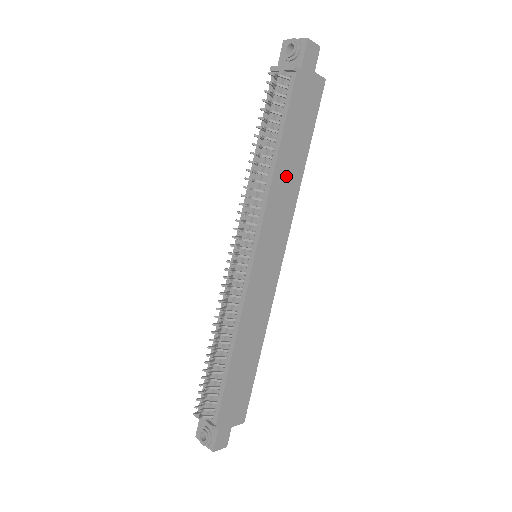
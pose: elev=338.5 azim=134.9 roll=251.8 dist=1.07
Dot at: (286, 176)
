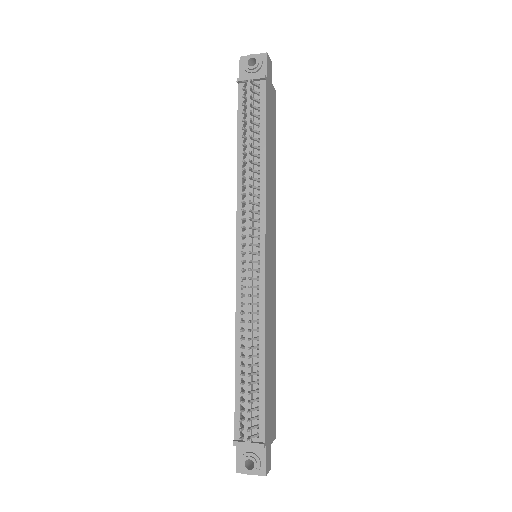
Dot at: (270, 174)
